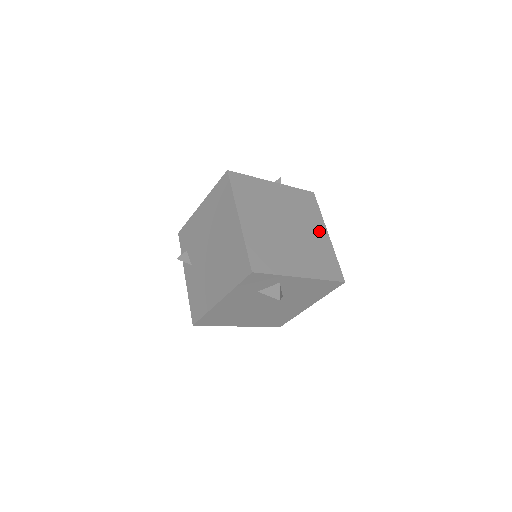
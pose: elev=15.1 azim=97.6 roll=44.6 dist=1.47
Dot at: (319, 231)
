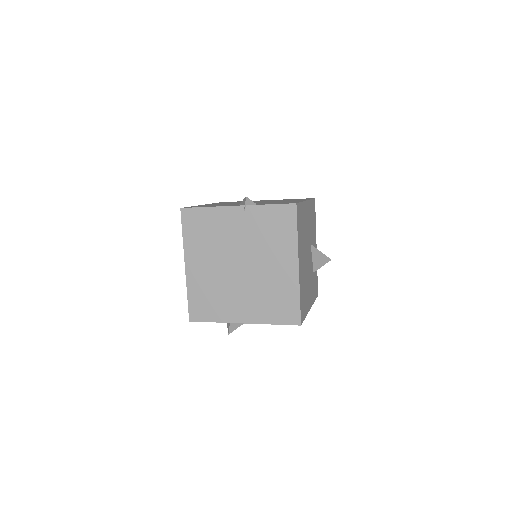
Dot at: (285, 263)
